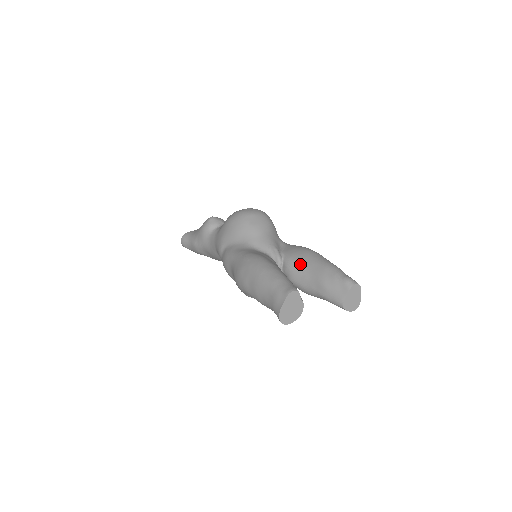
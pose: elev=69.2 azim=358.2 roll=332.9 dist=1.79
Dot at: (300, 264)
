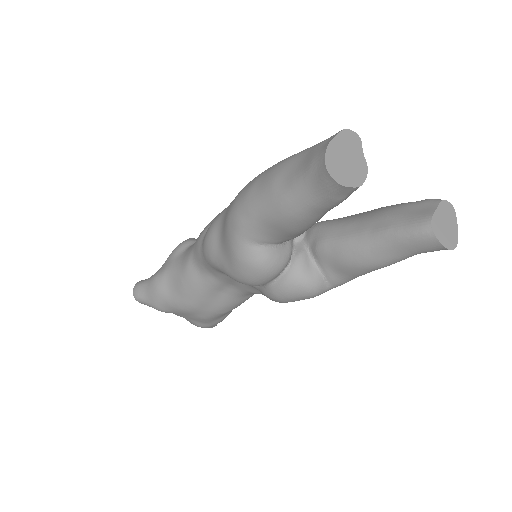
Dot at: (338, 218)
